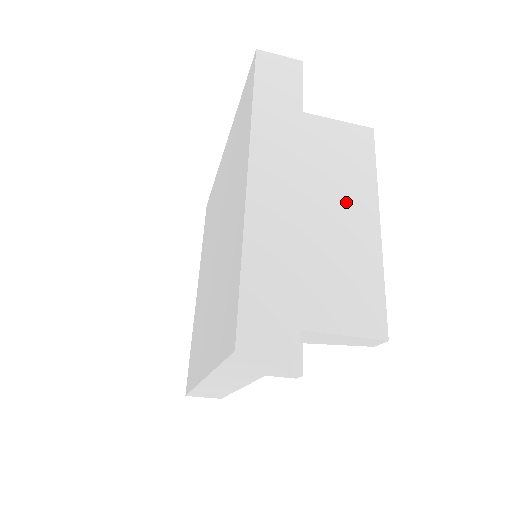
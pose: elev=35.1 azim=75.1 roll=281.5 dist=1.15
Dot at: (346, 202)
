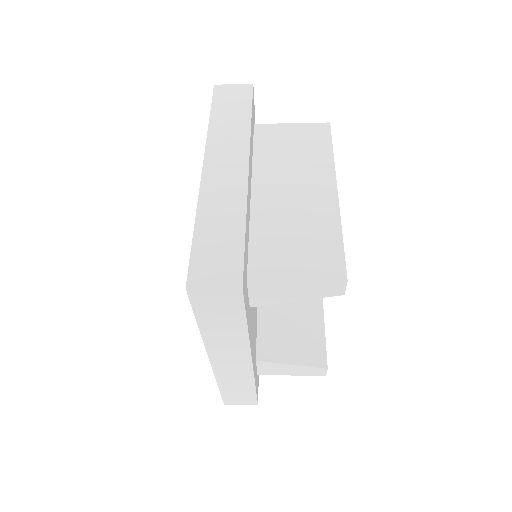
Dot at: (304, 180)
